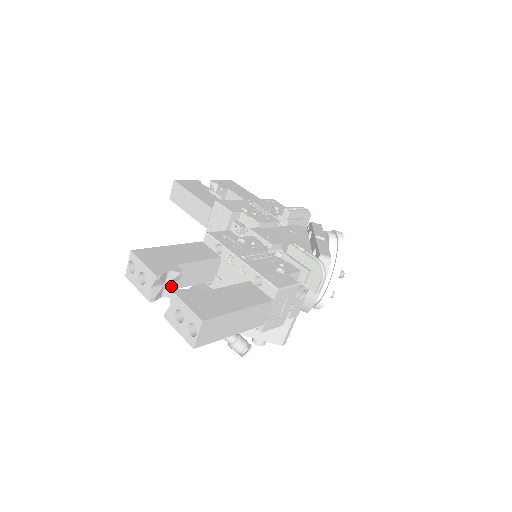
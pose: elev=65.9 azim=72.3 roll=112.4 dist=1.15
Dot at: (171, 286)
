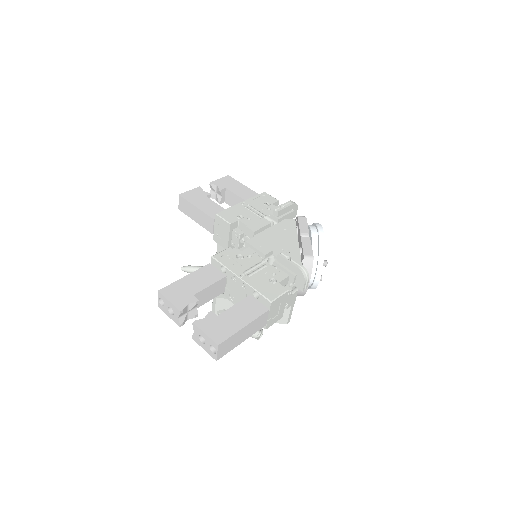
Dot at: (193, 311)
